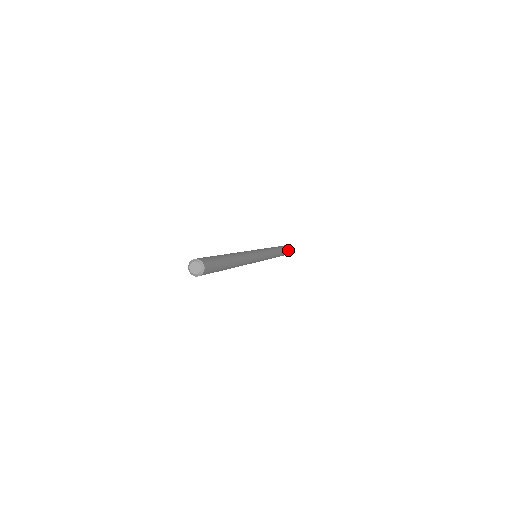
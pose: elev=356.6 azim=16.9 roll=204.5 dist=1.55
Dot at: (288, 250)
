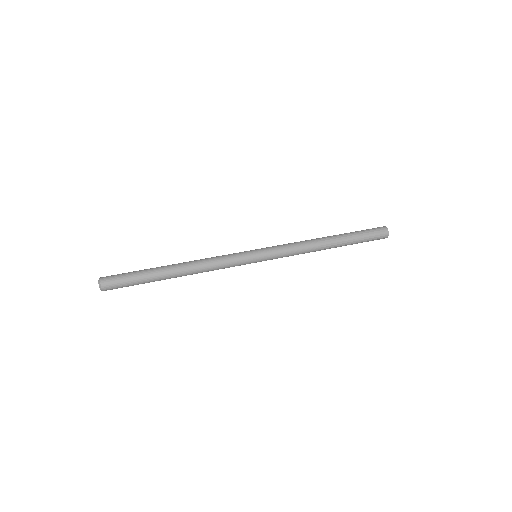
Dot at: (372, 236)
